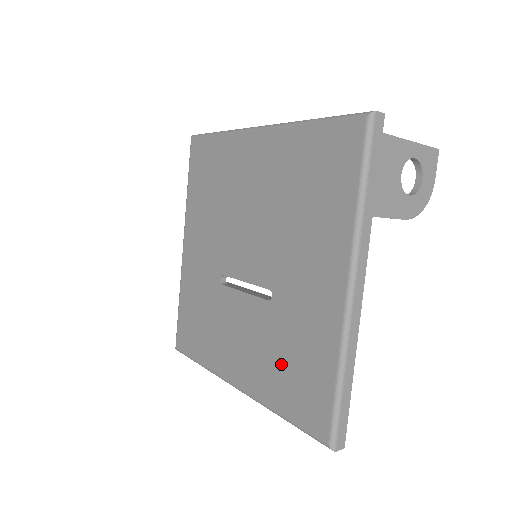
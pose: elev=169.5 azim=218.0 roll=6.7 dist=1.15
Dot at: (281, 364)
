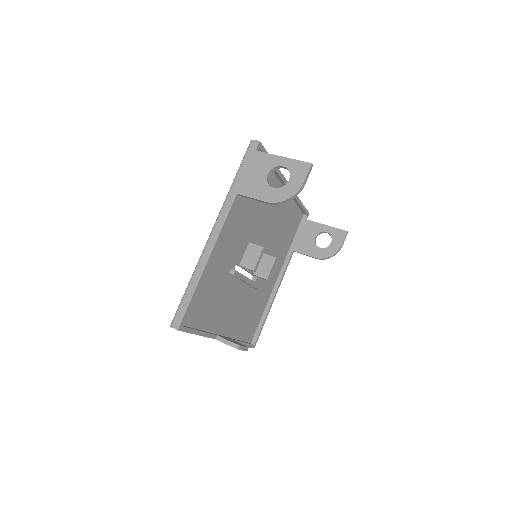
Dot at: occluded
